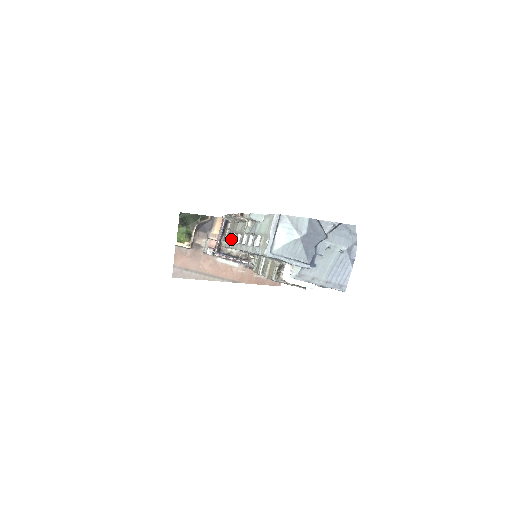
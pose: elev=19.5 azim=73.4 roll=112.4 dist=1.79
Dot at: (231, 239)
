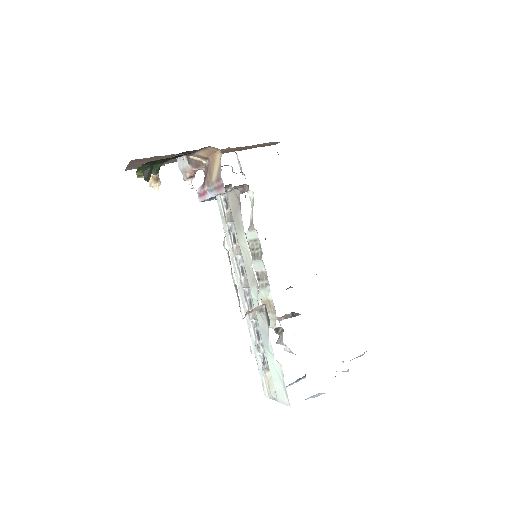
Dot at: (227, 204)
